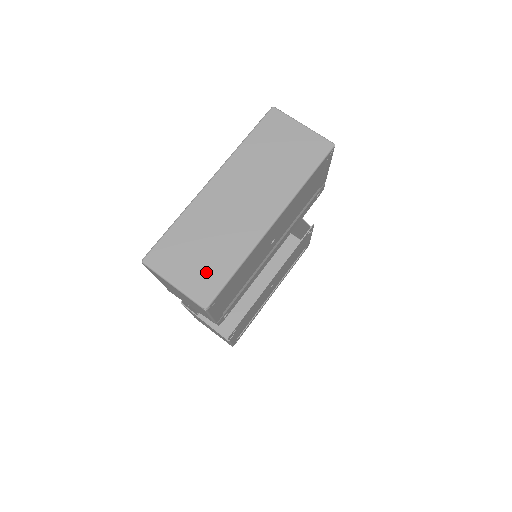
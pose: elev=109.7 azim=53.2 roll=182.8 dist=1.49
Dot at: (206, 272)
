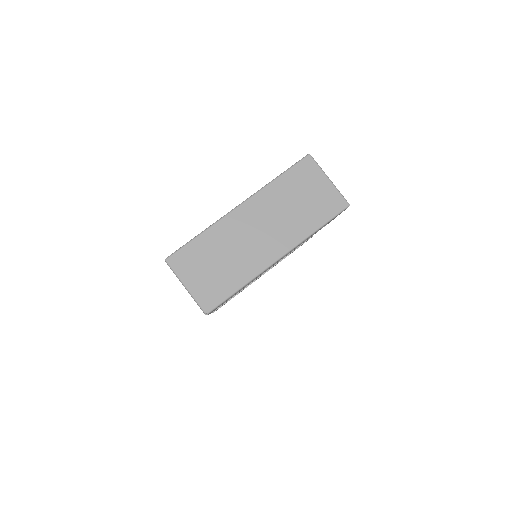
Dot at: (215, 284)
